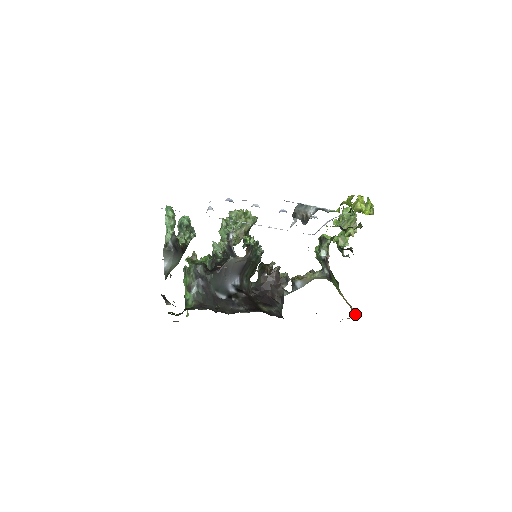
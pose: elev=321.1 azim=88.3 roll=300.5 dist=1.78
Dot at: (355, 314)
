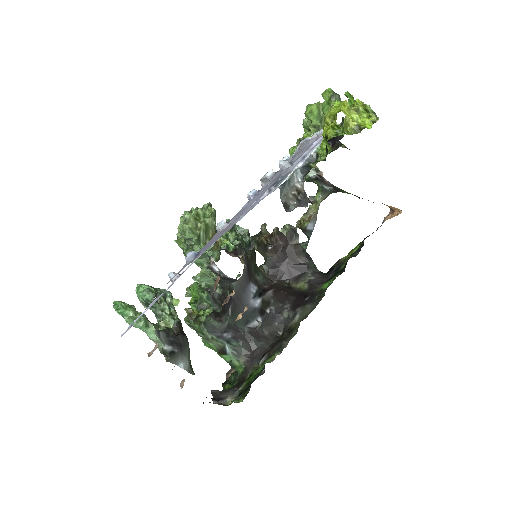
Dot at: (394, 209)
